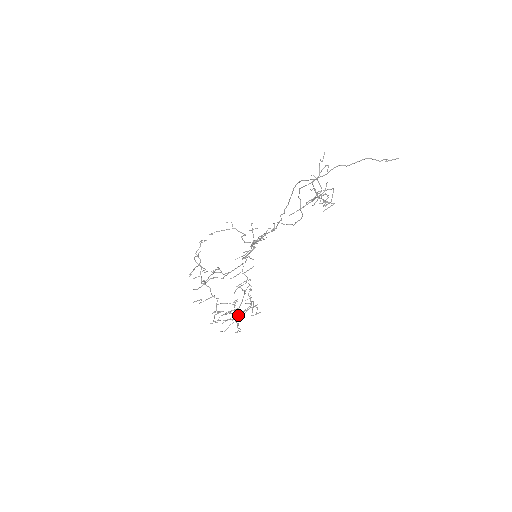
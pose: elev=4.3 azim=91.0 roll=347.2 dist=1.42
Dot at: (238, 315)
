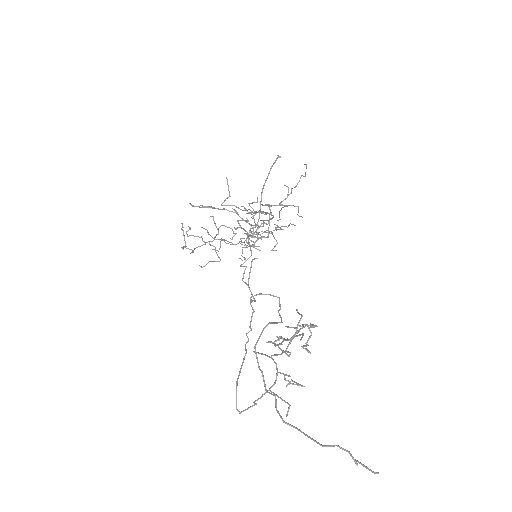
Dot at: (271, 231)
